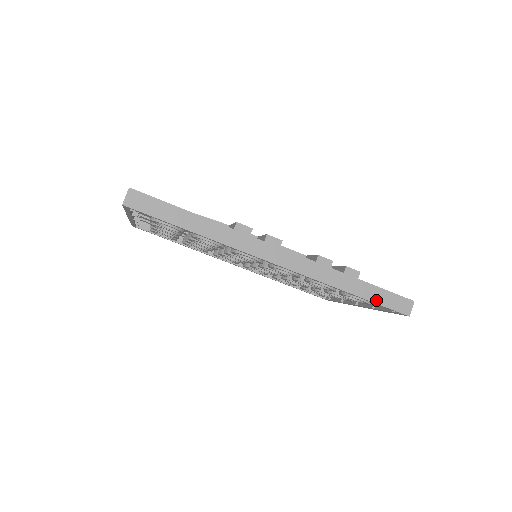
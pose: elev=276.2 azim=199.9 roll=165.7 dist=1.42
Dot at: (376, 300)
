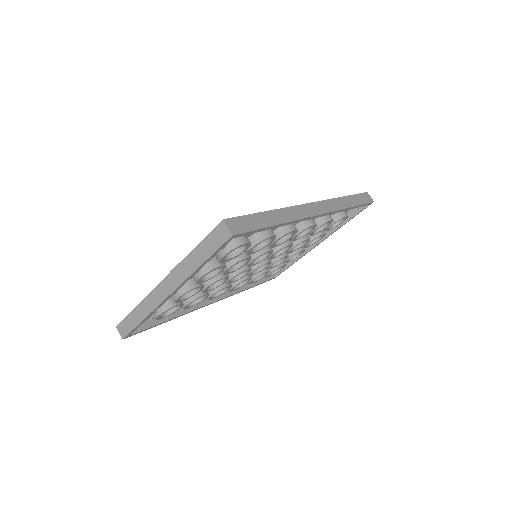
Dot at: (360, 203)
